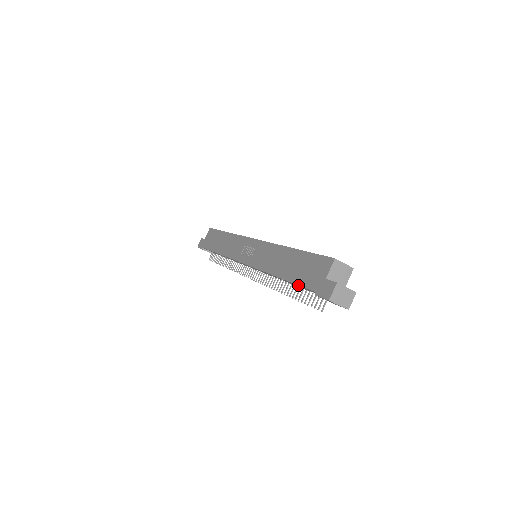
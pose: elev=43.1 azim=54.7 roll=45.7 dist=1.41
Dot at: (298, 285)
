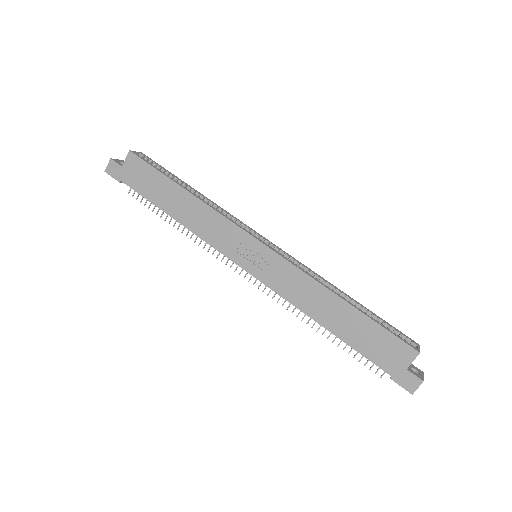
Dot at: (363, 355)
